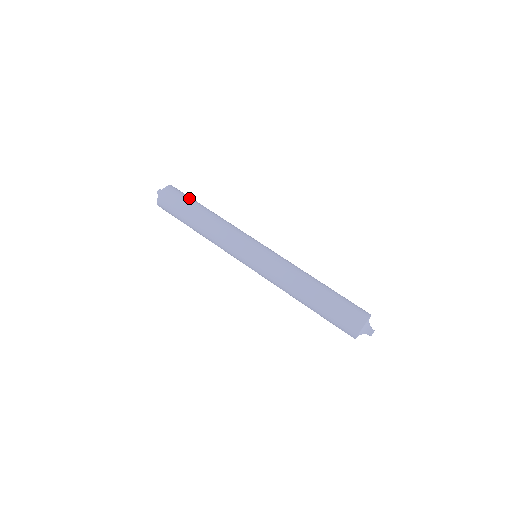
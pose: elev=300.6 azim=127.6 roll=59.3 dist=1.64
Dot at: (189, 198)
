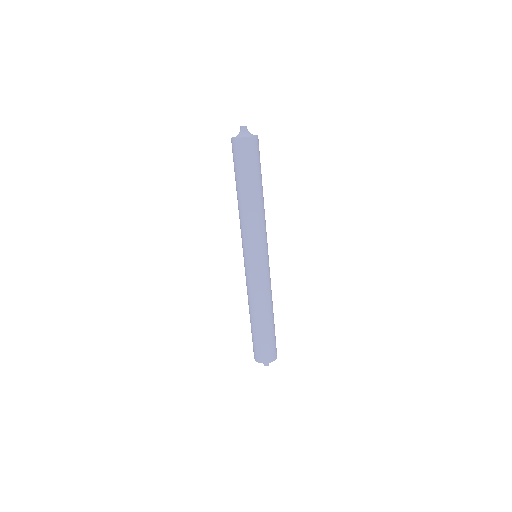
Dot at: (249, 168)
